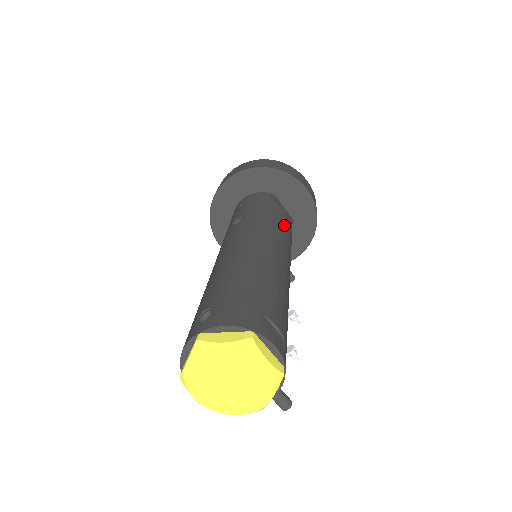
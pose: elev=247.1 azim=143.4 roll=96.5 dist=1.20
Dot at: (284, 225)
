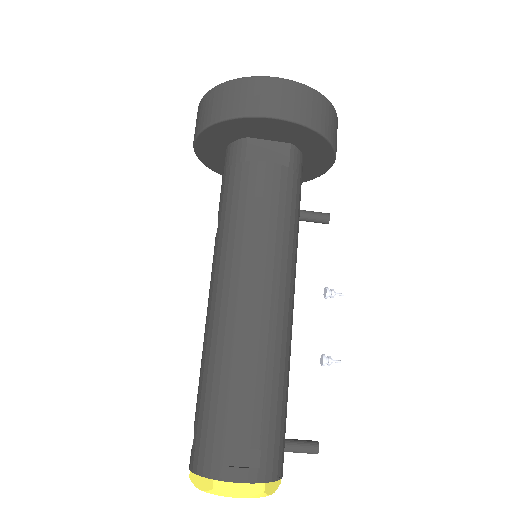
Dot at: (261, 212)
